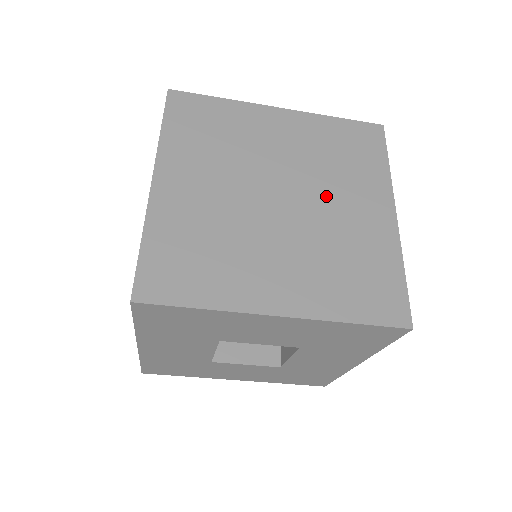
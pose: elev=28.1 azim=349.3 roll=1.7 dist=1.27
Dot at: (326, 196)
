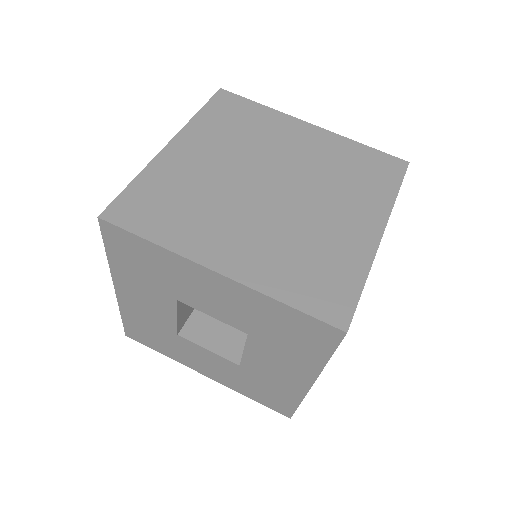
Dot at: (318, 198)
